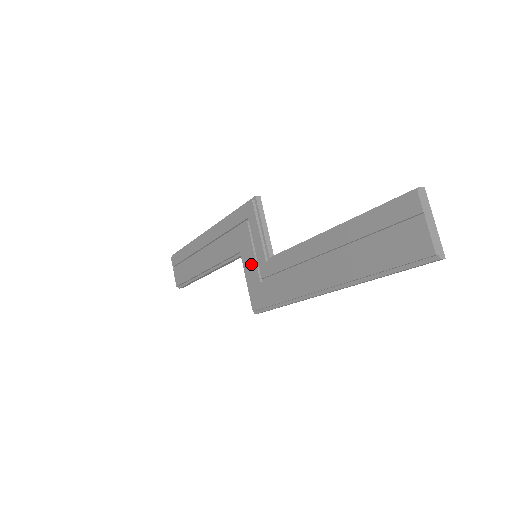
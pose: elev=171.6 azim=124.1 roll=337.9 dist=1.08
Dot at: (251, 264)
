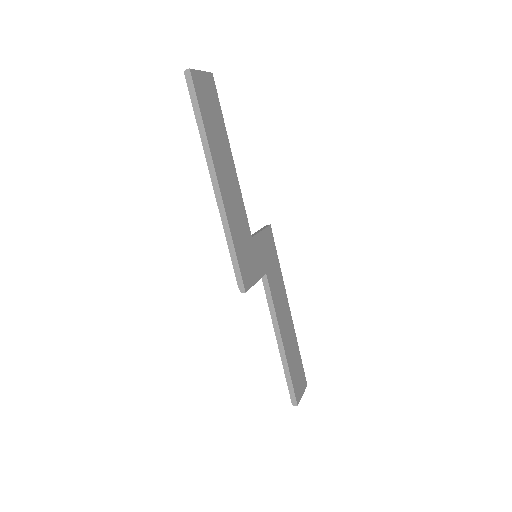
Dot at: occluded
